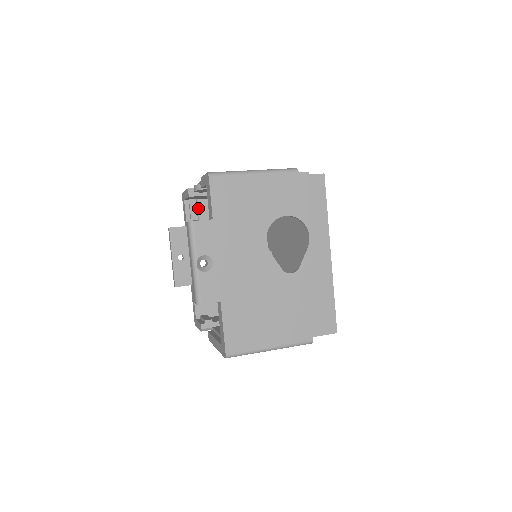
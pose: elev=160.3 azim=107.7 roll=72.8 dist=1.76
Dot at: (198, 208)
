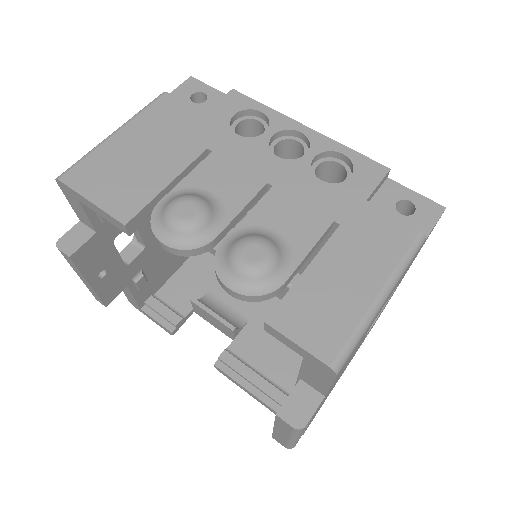
Dot at: occluded
